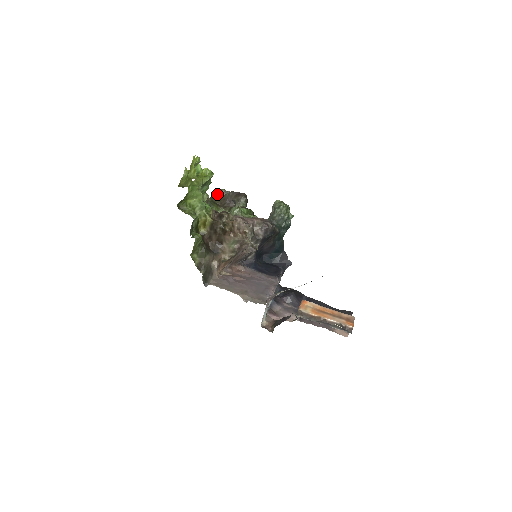
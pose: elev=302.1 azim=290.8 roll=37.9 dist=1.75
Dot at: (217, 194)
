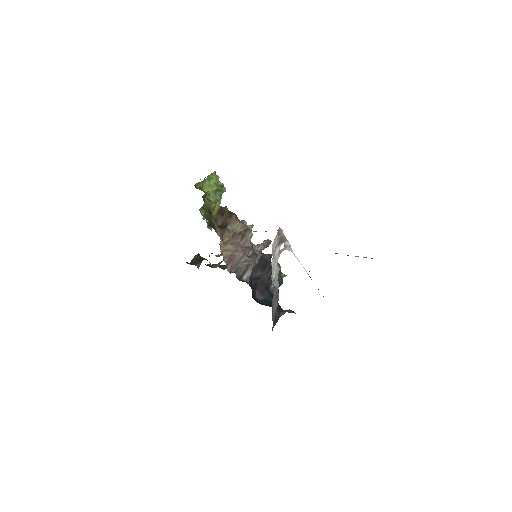
Dot at: (209, 266)
